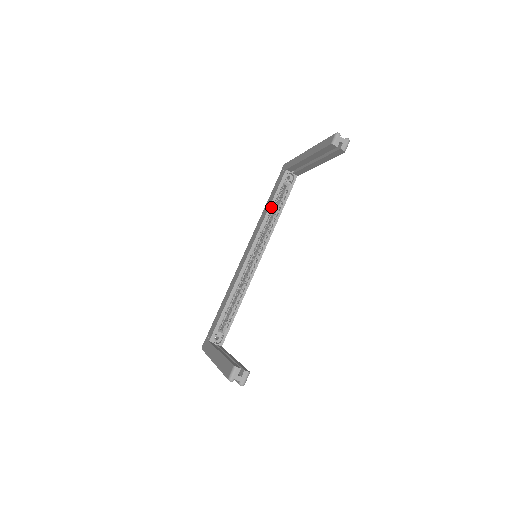
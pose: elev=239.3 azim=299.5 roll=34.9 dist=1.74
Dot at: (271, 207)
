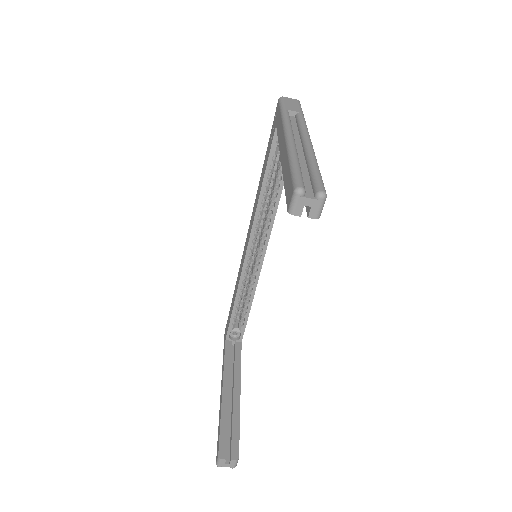
Dot at: (264, 187)
